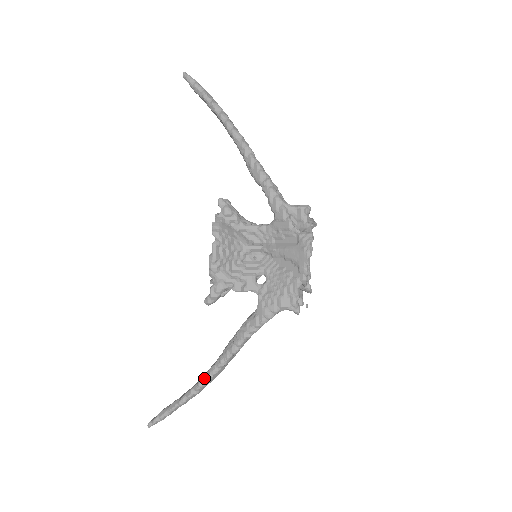
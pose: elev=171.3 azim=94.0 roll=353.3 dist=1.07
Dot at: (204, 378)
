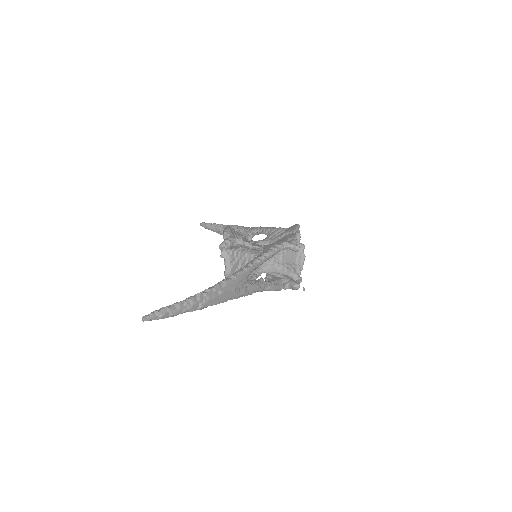
Dot at: occluded
